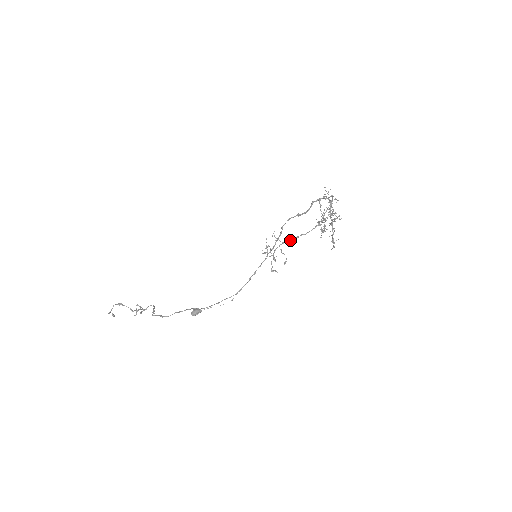
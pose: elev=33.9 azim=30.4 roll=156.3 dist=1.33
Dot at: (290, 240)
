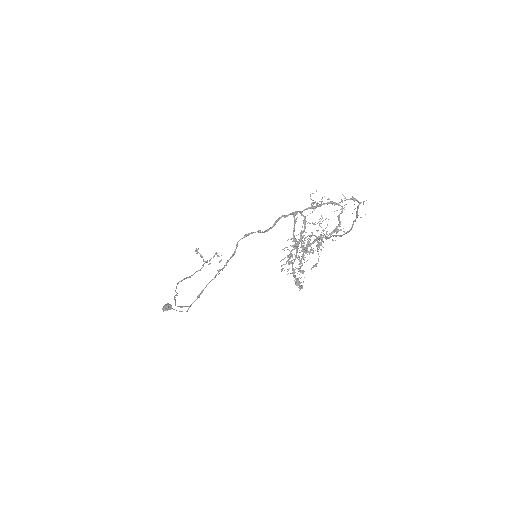
Dot at: occluded
